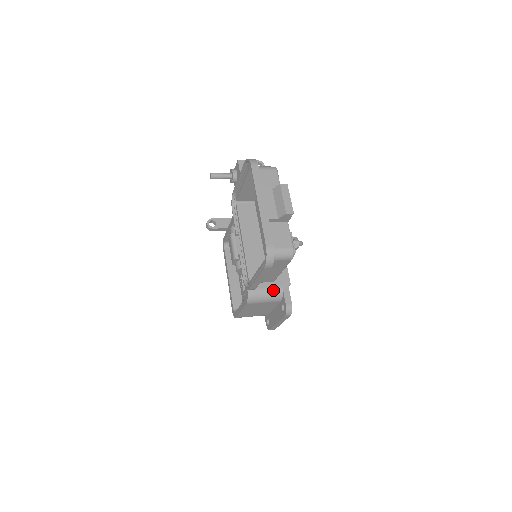
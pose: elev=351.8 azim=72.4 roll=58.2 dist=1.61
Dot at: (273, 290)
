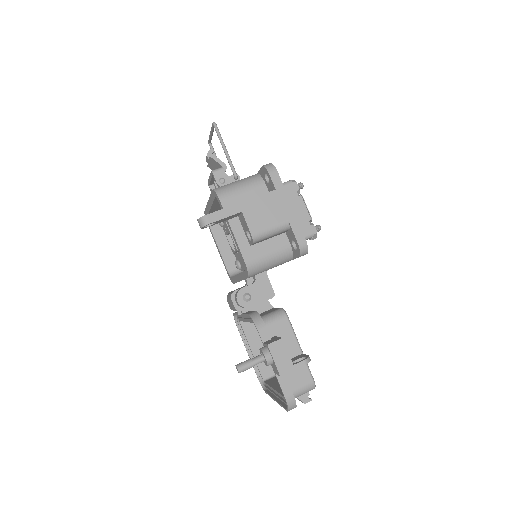
Dot at: occluded
